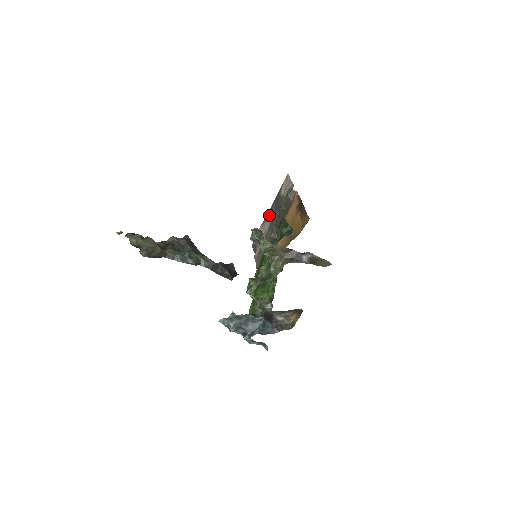
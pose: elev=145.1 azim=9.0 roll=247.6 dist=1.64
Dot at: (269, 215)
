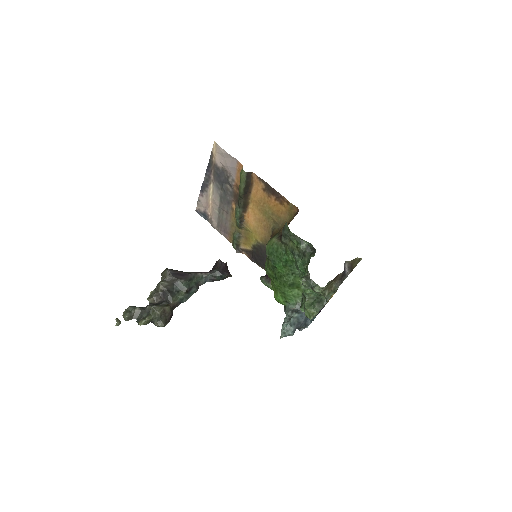
Dot at: (209, 186)
